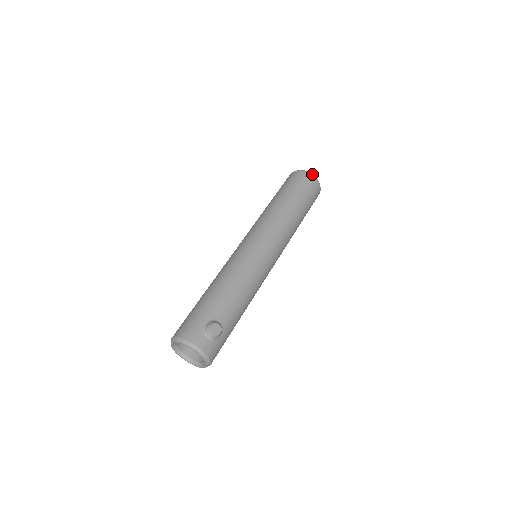
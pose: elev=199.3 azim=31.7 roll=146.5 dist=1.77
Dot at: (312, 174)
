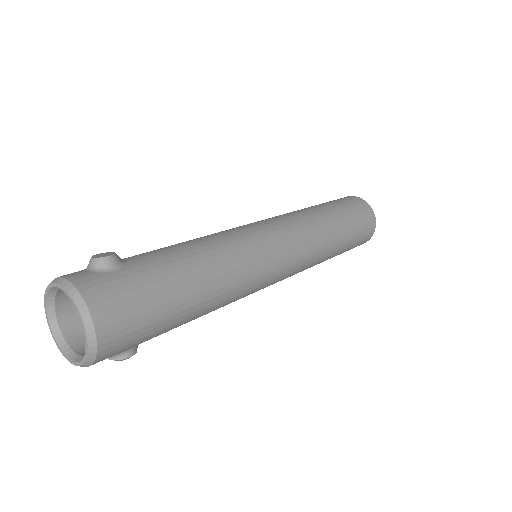
Dot at: occluded
